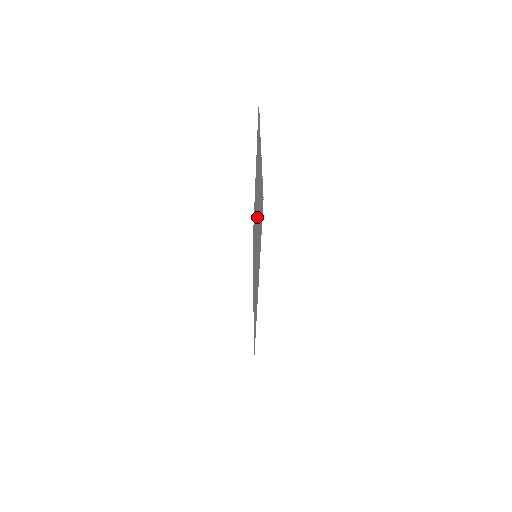
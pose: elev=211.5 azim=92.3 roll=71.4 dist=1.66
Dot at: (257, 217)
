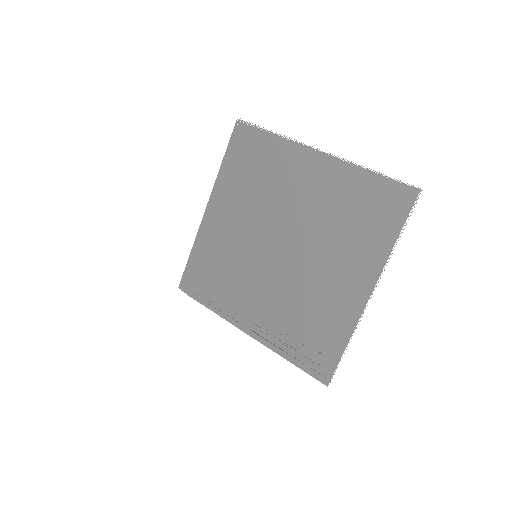
Dot at: (295, 268)
